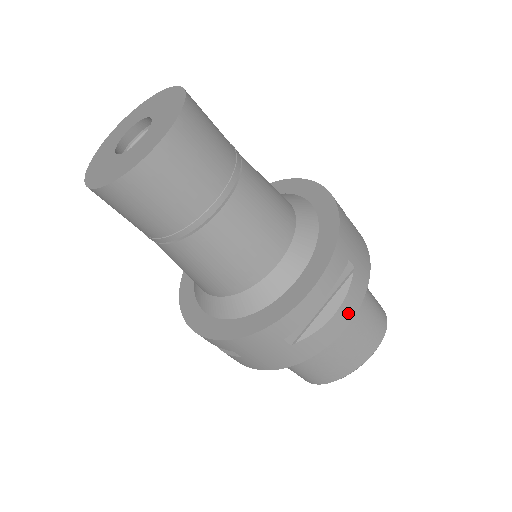
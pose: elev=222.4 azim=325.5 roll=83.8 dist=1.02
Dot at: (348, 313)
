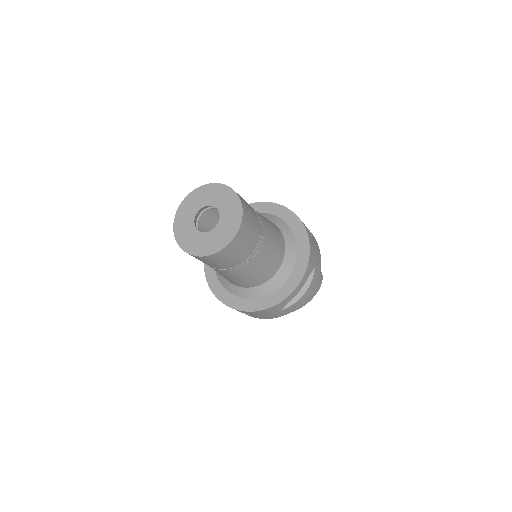
Dot at: (310, 291)
